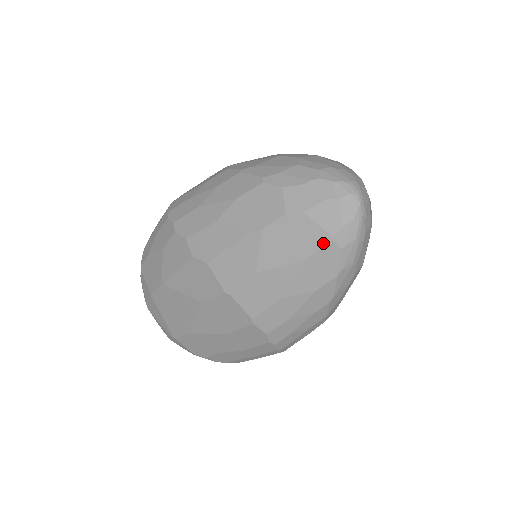
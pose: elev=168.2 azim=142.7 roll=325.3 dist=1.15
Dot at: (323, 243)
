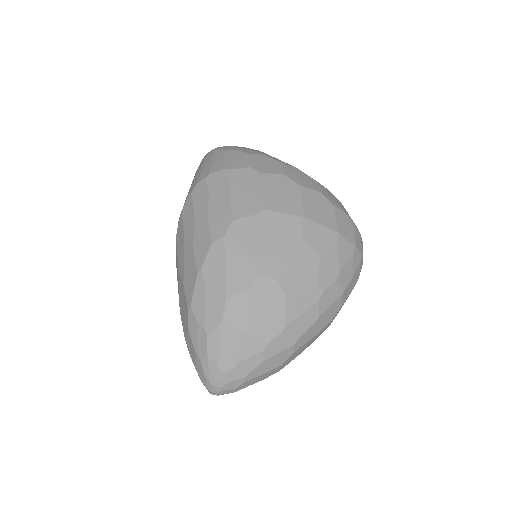
Dot at: occluded
